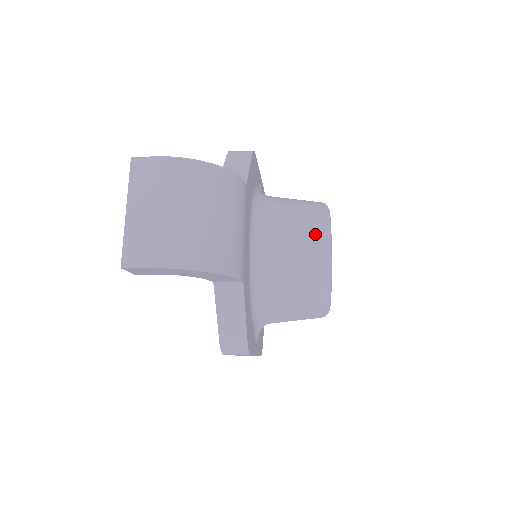
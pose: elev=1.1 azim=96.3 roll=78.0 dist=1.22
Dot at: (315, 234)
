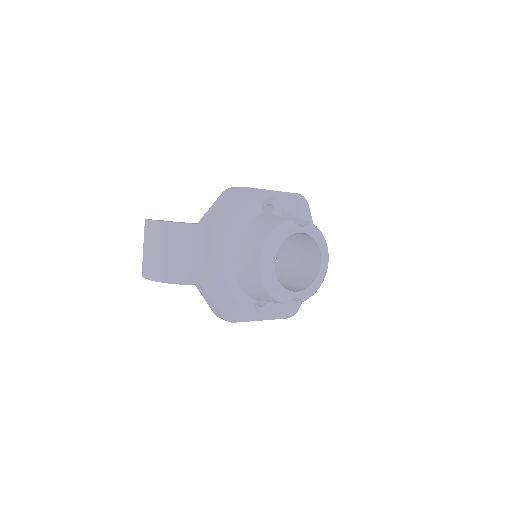
Dot at: (257, 252)
